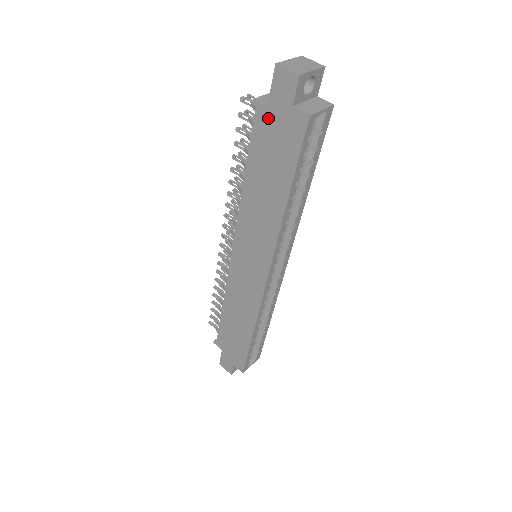
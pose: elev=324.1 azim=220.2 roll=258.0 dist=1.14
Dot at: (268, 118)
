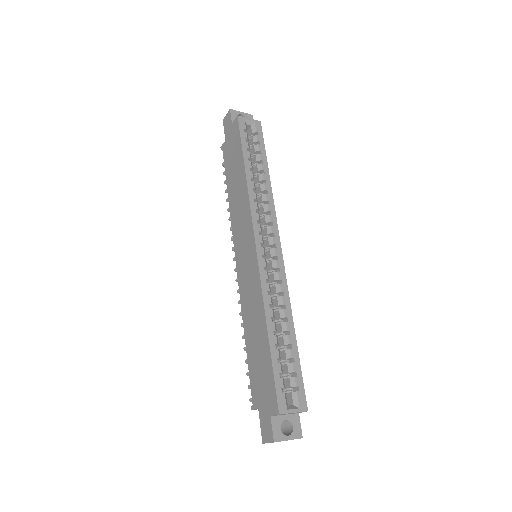
Dot at: (227, 144)
